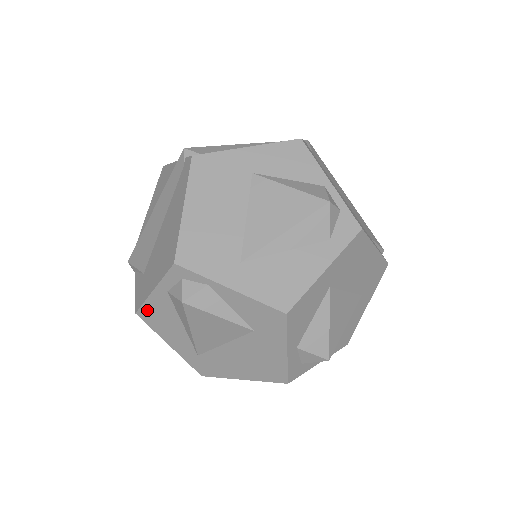
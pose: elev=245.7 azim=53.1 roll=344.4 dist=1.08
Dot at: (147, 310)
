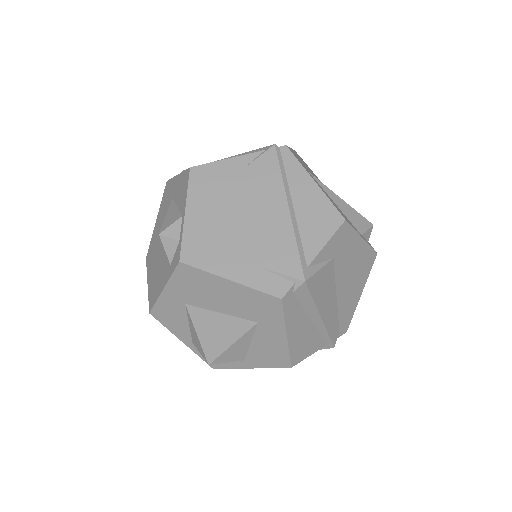
Dot at: occluded
